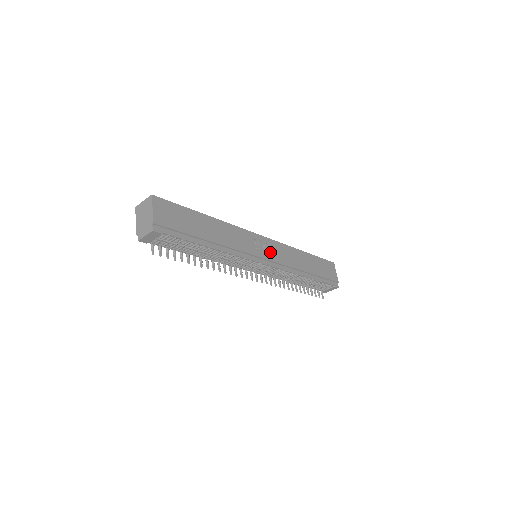
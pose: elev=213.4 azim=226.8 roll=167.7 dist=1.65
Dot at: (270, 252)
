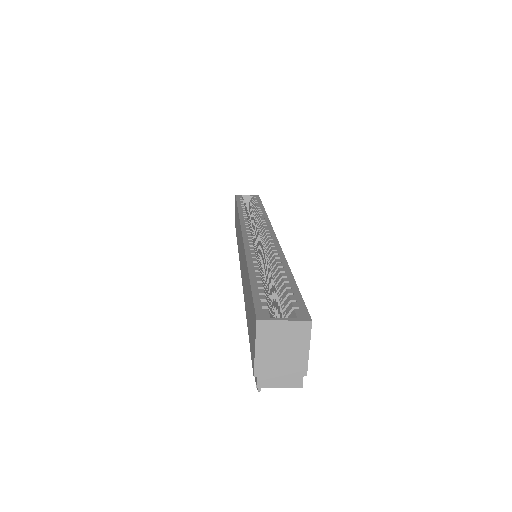
Dot at: occluded
